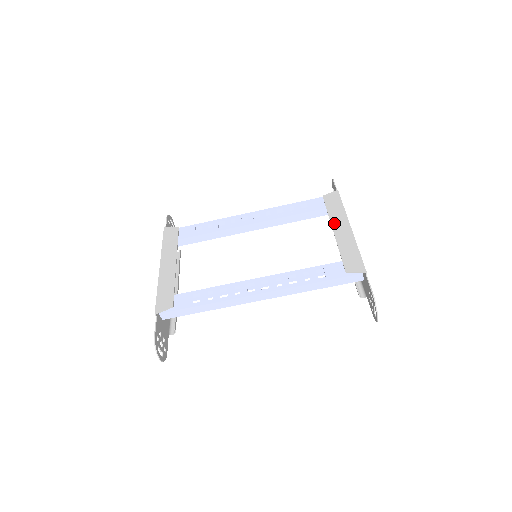
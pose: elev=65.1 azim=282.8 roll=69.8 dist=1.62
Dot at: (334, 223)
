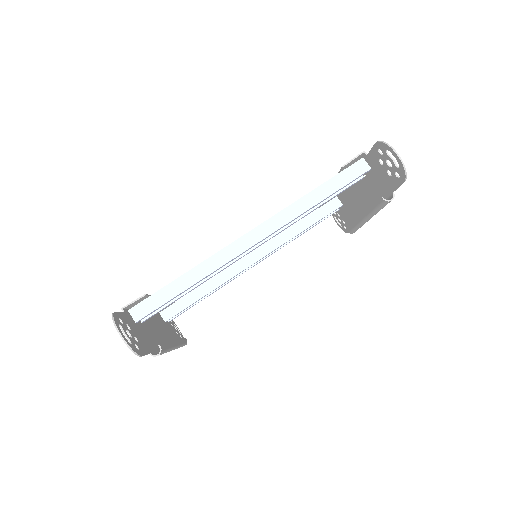
Dot at: occluded
